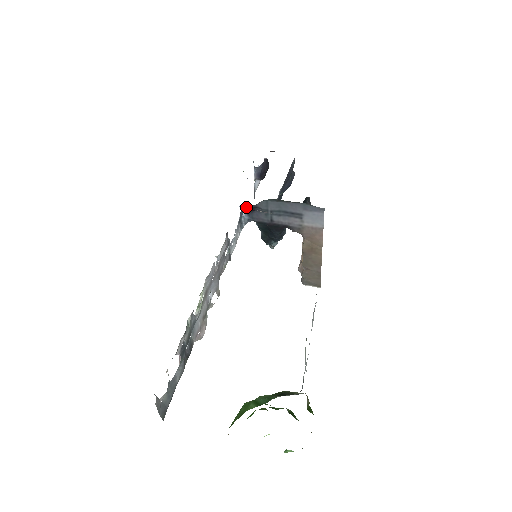
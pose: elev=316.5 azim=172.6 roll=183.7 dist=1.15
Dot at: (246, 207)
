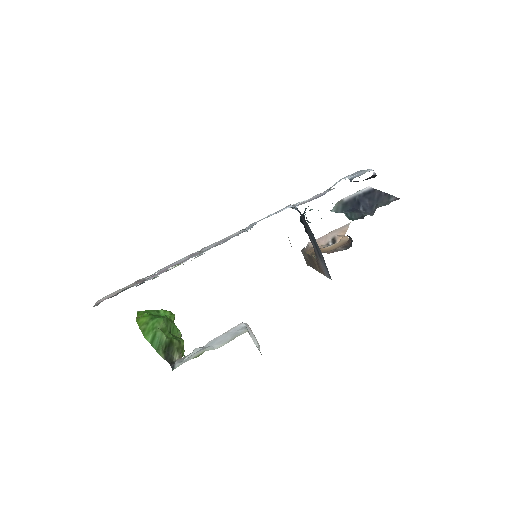
Dot at: occluded
